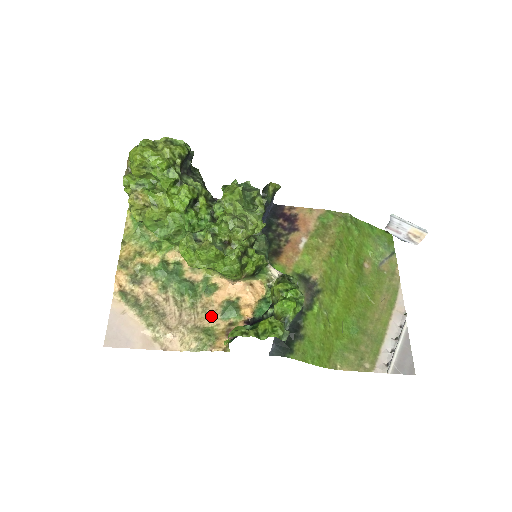
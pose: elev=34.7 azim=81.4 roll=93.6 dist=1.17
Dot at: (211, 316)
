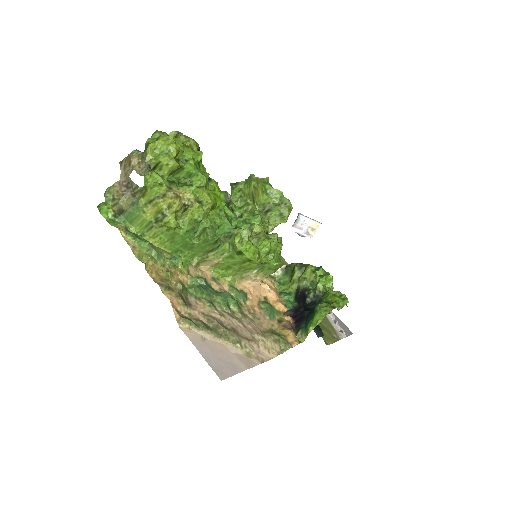
Dot at: (263, 319)
